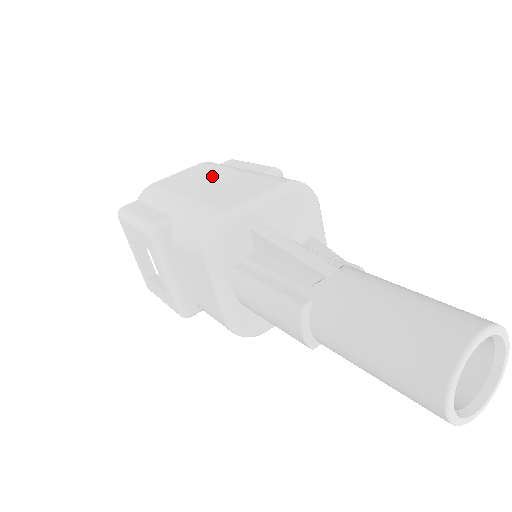
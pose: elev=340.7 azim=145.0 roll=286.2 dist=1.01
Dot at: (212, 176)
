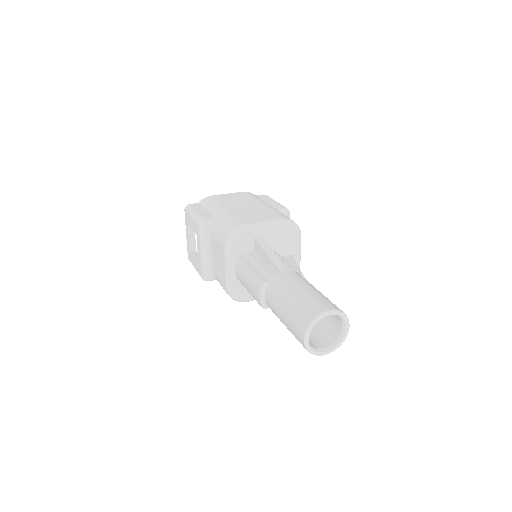
Dot at: (247, 202)
